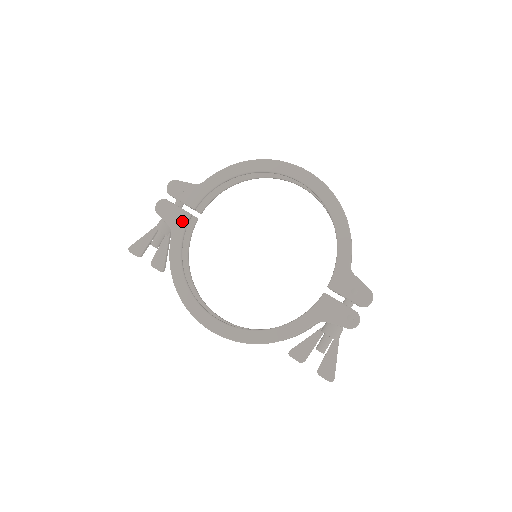
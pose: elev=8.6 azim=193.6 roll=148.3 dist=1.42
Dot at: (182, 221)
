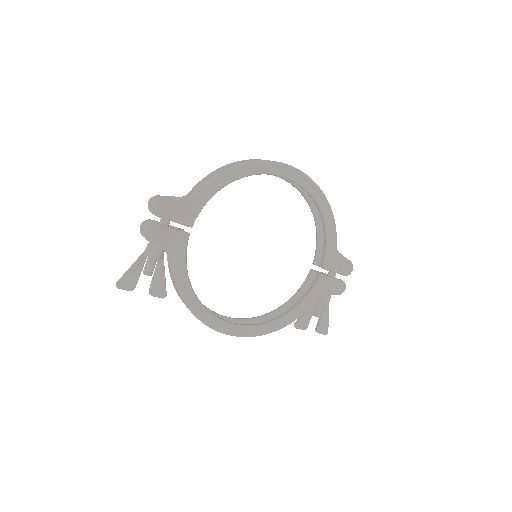
Dot at: (182, 243)
